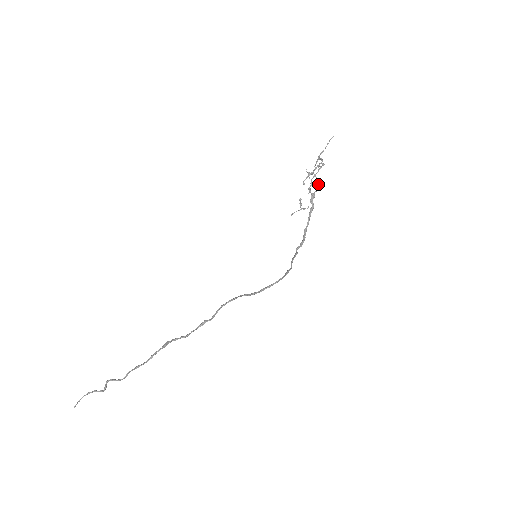
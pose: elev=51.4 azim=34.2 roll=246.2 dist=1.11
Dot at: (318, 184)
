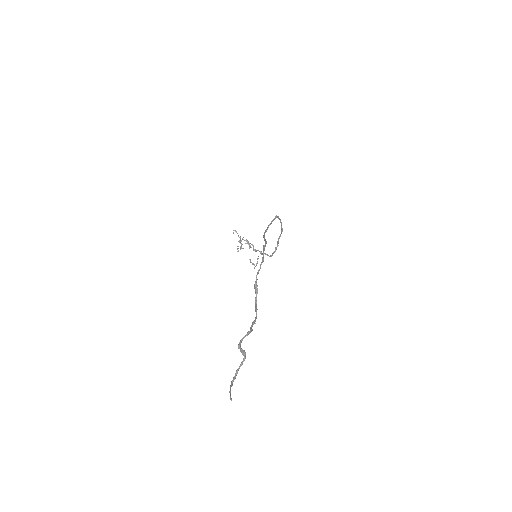
Dot at: occluded
